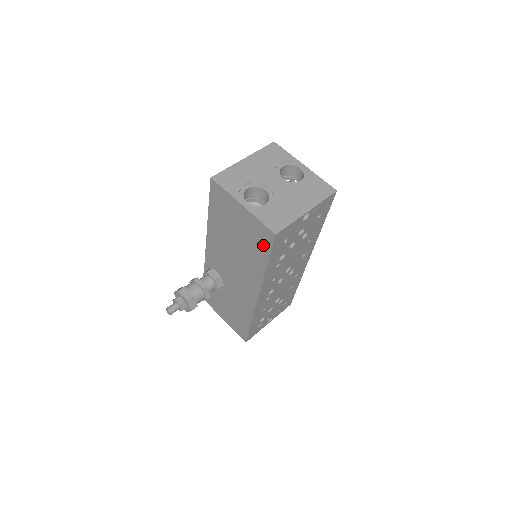
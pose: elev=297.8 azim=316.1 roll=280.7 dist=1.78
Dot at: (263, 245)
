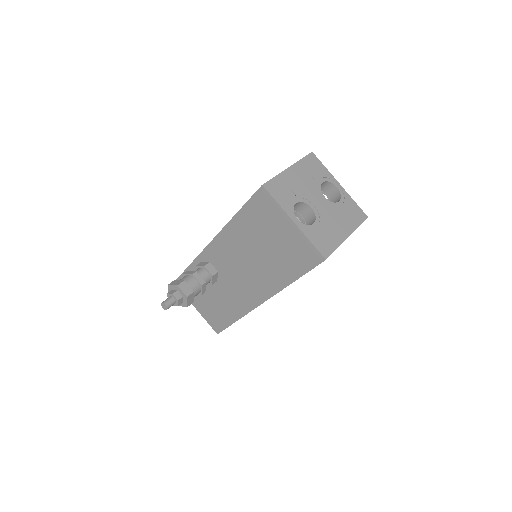
Dot at: (301, 263)
